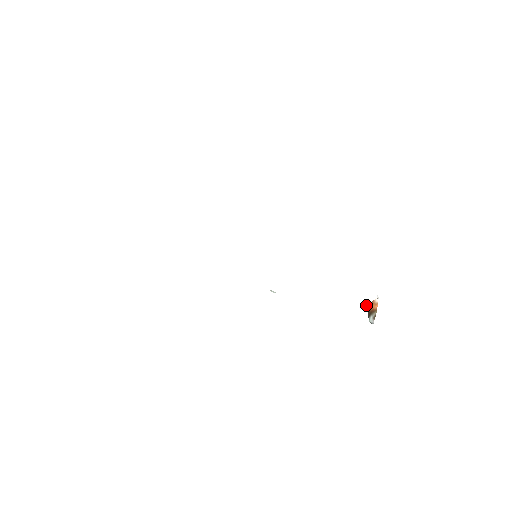
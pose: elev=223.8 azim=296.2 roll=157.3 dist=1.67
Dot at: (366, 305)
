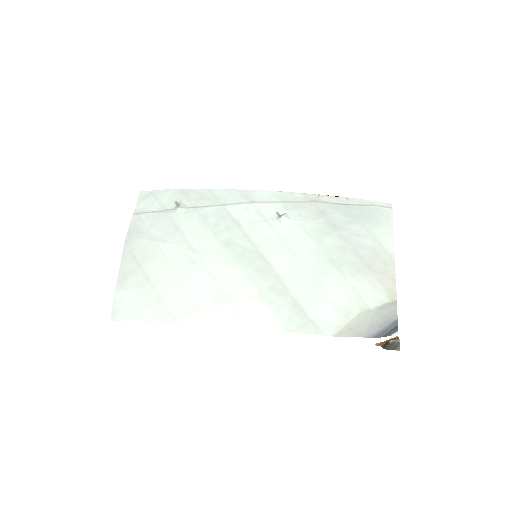
Dot at: (377, 344)
